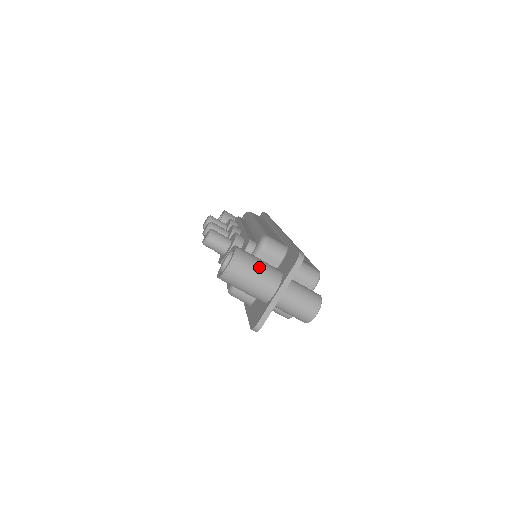
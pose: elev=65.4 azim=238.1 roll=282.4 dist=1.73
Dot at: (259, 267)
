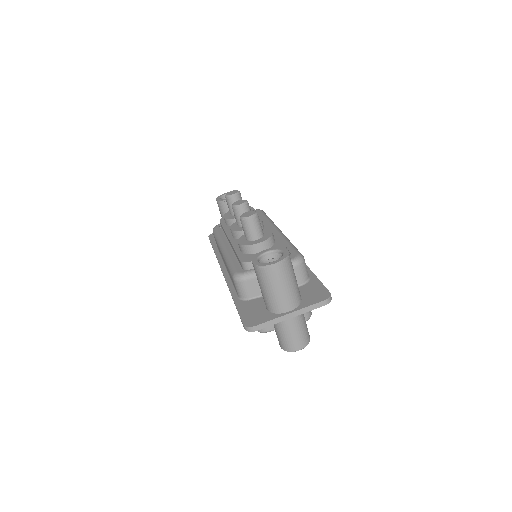
Dot at: (294, 282)
